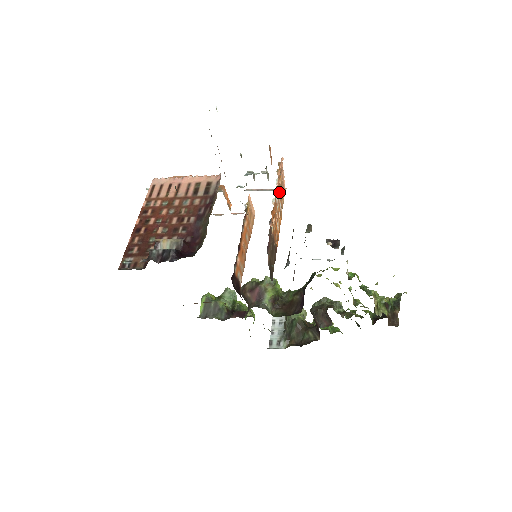
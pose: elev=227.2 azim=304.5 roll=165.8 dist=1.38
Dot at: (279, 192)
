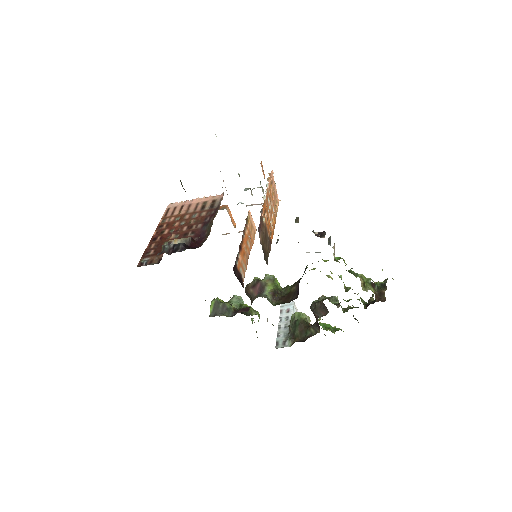
Dot at: (271, 197)
